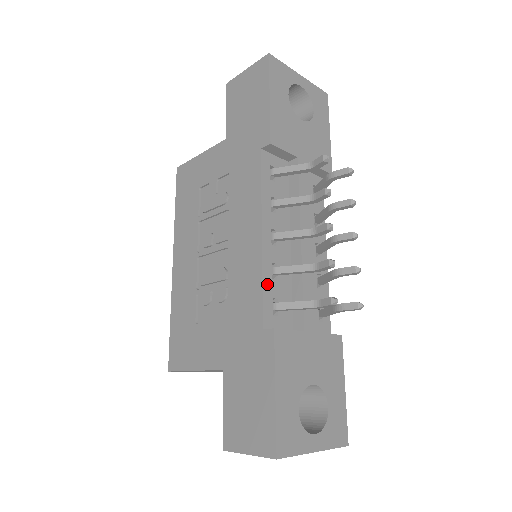
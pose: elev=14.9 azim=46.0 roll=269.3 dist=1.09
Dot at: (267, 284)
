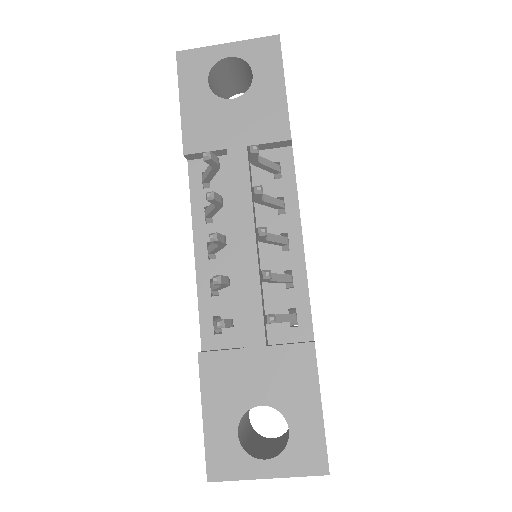
Dot at: (205, 303)
